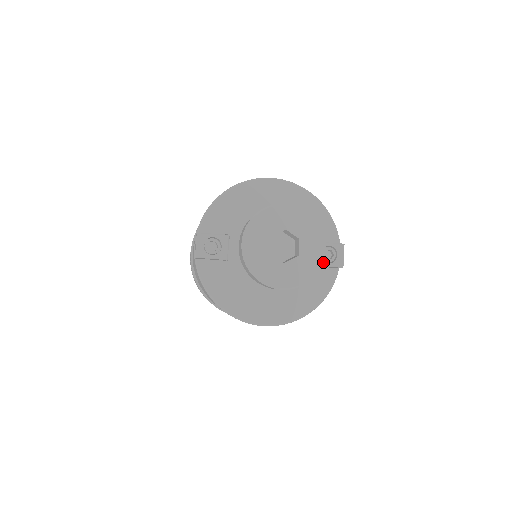
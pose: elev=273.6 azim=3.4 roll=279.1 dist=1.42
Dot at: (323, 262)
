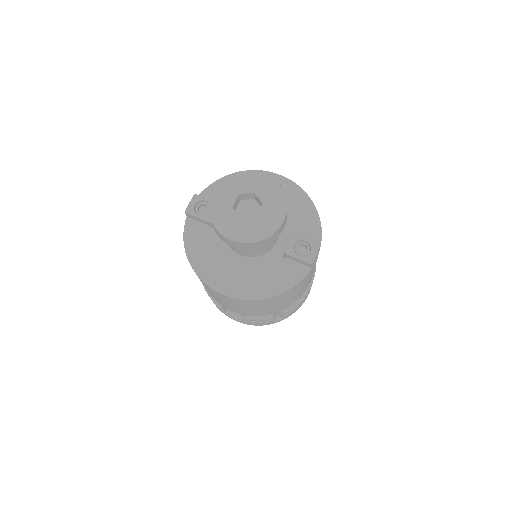
Dot at: (294, 253)
